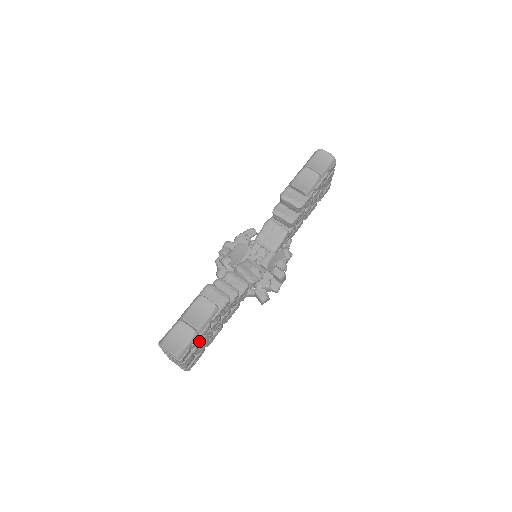
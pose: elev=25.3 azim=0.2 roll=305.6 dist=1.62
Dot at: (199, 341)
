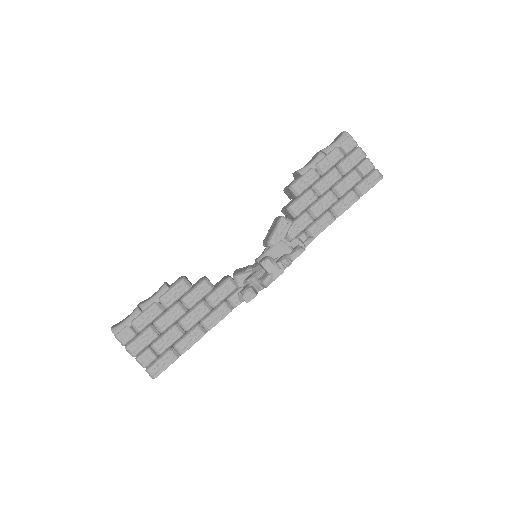
Dot at: (144, 323)
